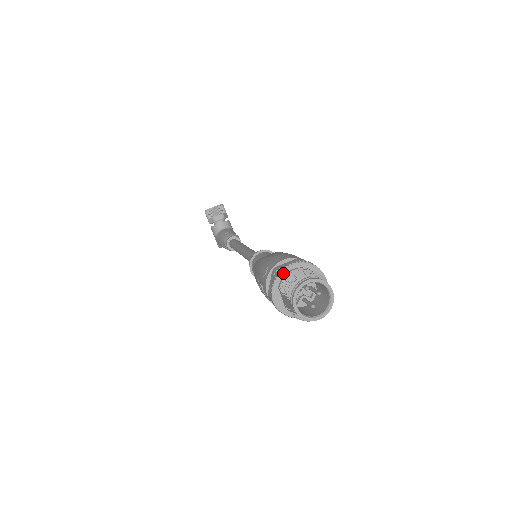
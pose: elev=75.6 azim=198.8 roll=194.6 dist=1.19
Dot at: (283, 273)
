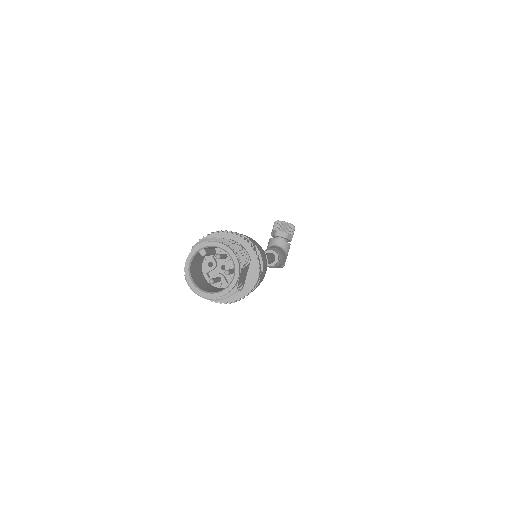
Dot at: (218, 236)
